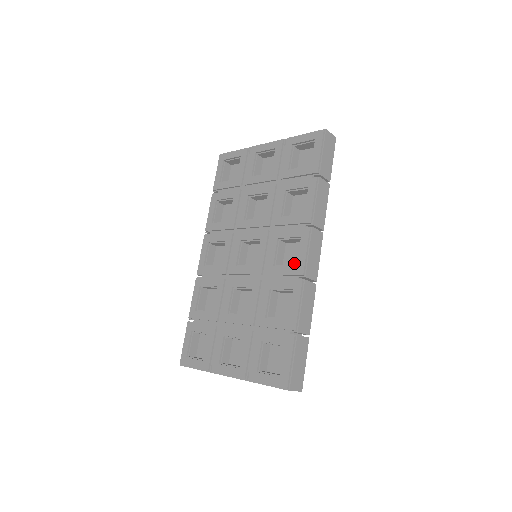
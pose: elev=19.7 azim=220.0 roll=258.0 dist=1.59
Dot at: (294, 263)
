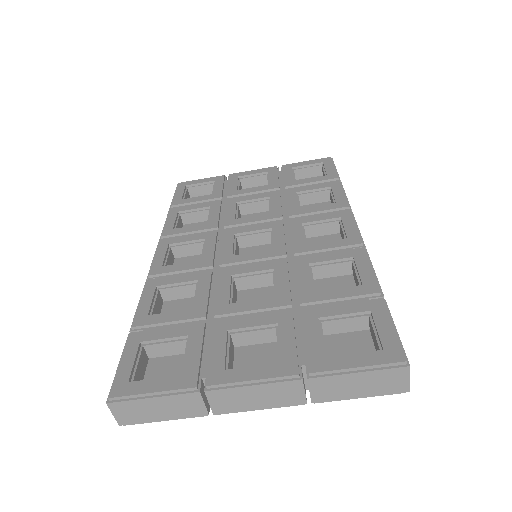
Dot at: occluded
